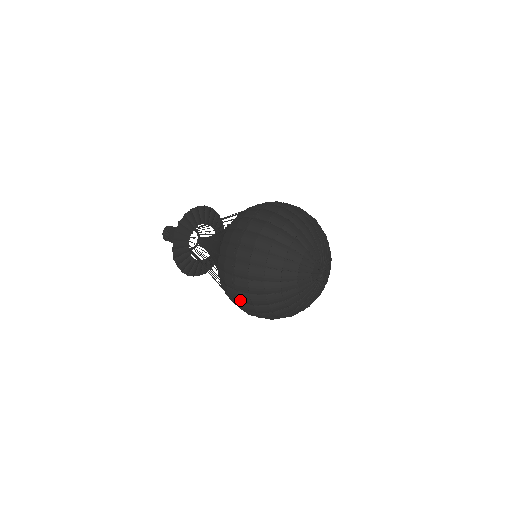
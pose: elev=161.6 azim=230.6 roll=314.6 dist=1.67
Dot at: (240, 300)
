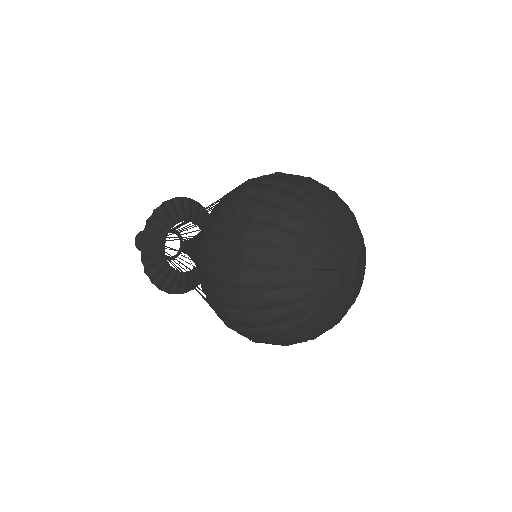
Dot at: (223, 279)
